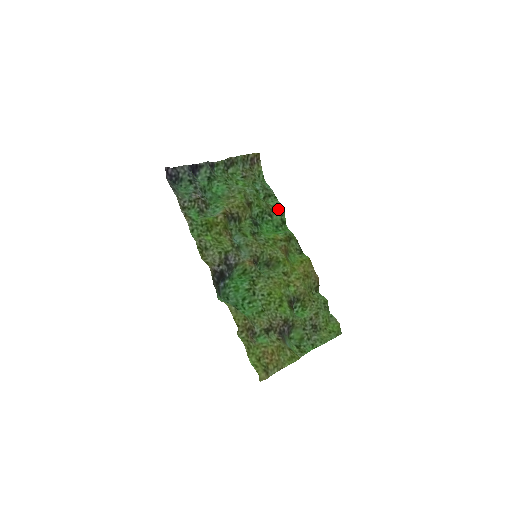
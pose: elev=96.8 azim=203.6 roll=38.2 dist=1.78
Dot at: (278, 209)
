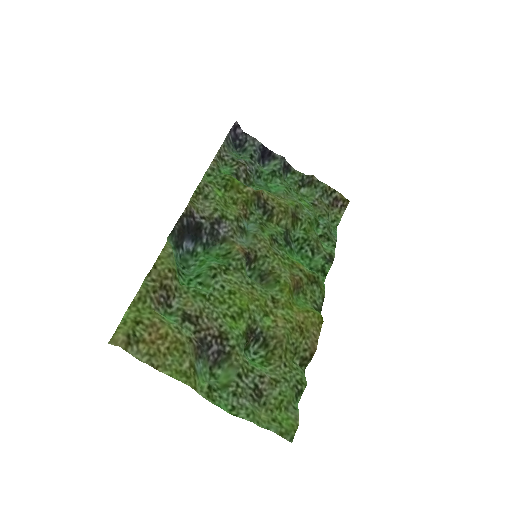
Dot at: (327, 255)
